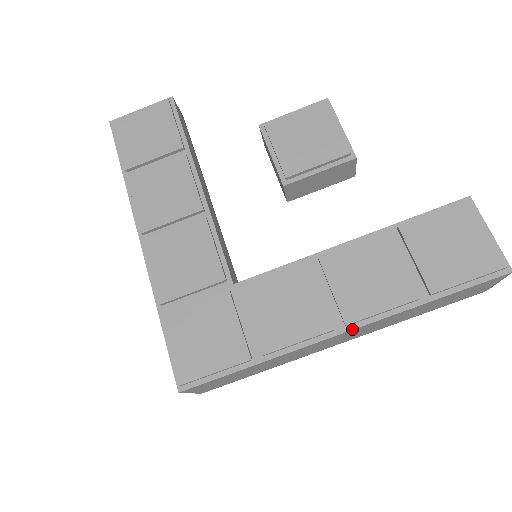
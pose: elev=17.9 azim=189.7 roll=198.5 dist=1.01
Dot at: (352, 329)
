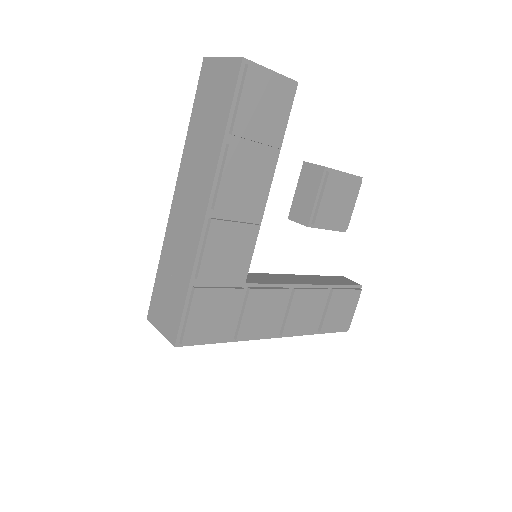
Dot at: (281, 337)
